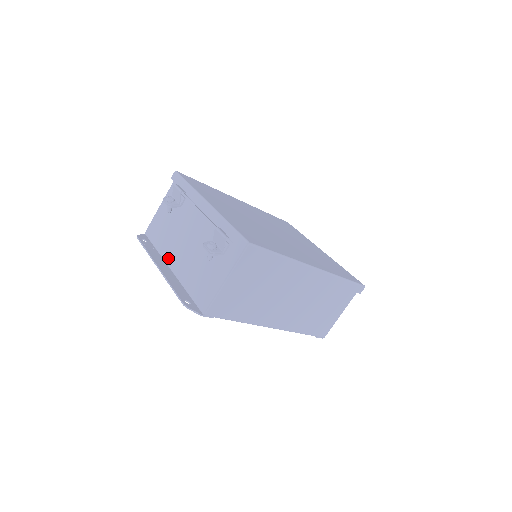
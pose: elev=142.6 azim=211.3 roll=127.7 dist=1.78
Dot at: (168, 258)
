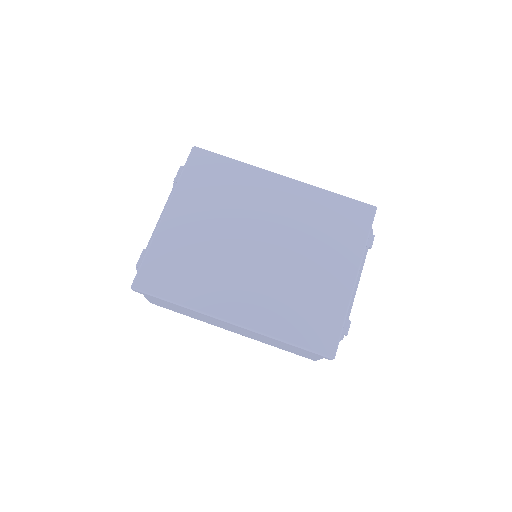
Dot at: occluded
